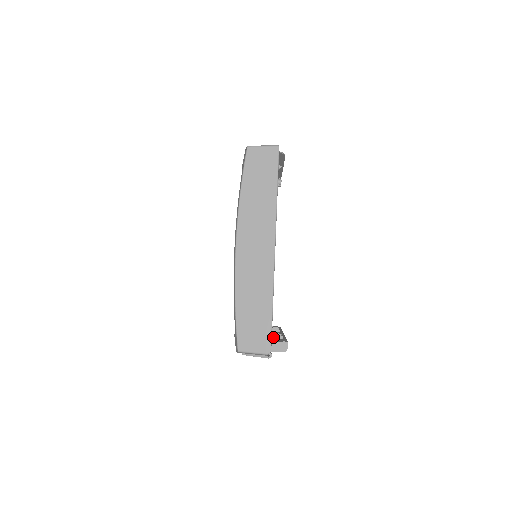
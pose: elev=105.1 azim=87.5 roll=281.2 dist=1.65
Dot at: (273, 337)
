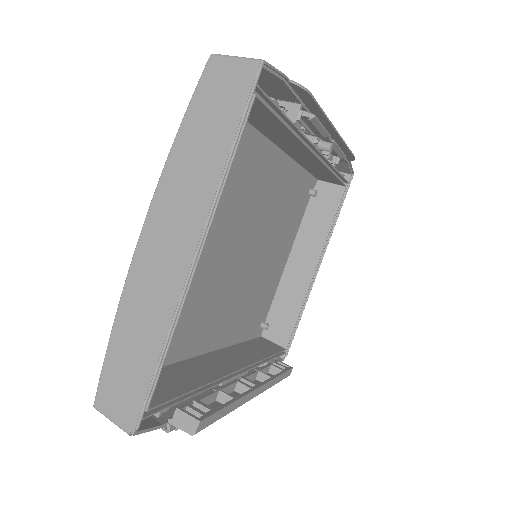
Dot at: (220, 392)
